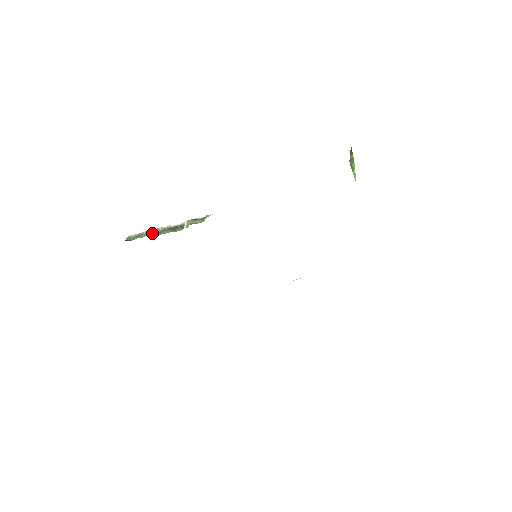
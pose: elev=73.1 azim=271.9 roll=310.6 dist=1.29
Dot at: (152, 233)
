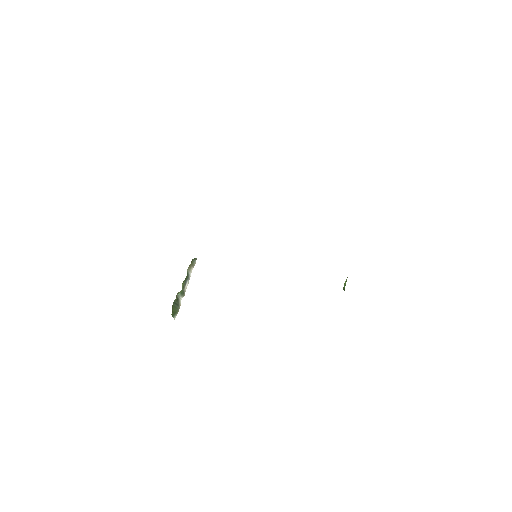
Dot at: (179, 295)
